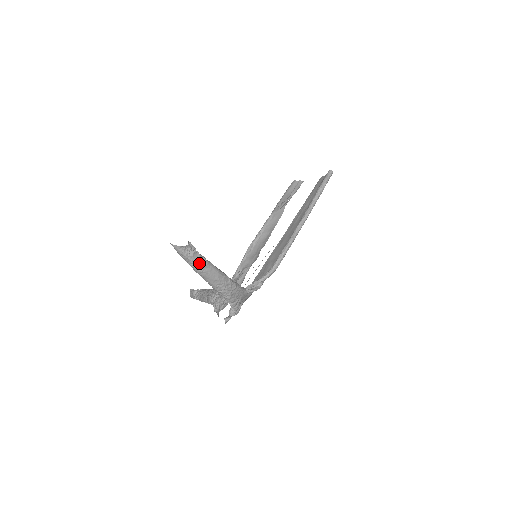
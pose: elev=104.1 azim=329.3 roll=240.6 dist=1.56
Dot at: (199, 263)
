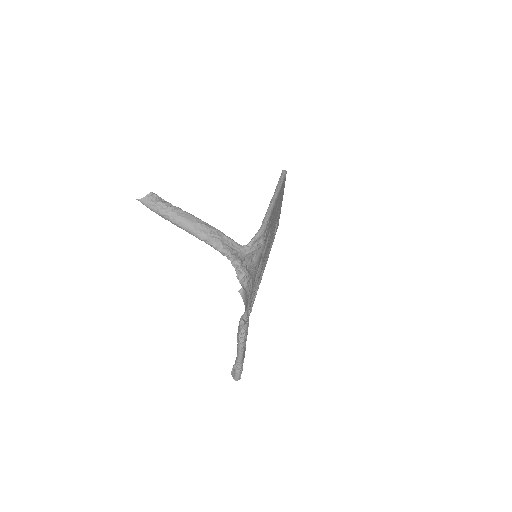
Dot at: (170, 208)
